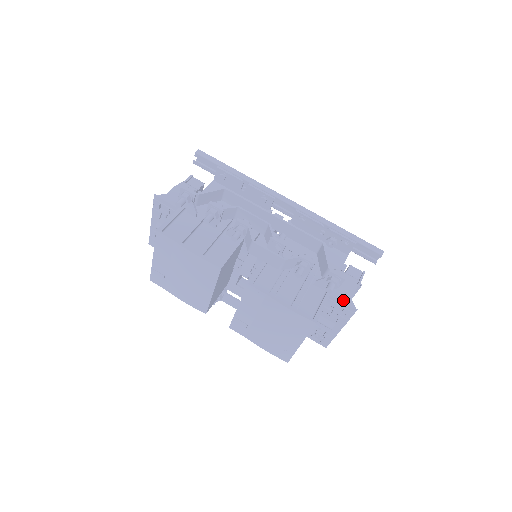
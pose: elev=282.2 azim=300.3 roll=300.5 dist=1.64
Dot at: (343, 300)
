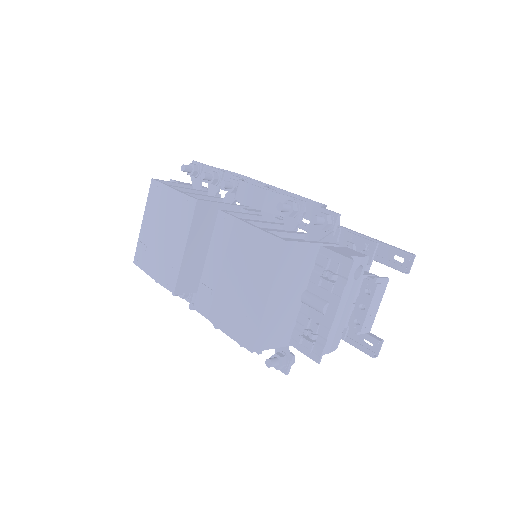
Dot at: (337, 252)
